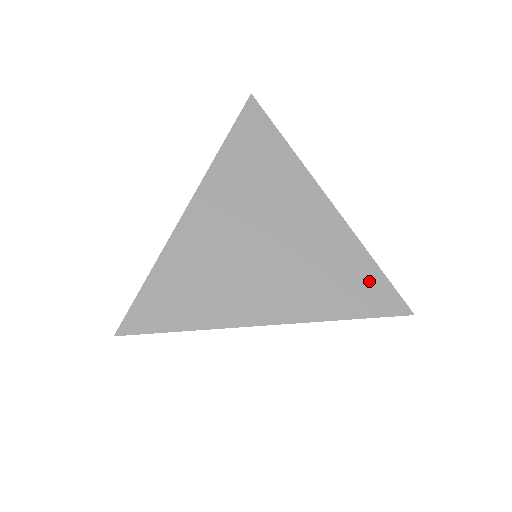
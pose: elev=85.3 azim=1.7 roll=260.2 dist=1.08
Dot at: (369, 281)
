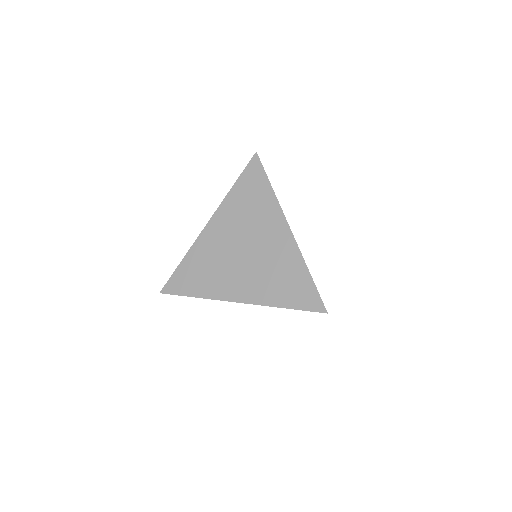
Dot at: (303, 286)
